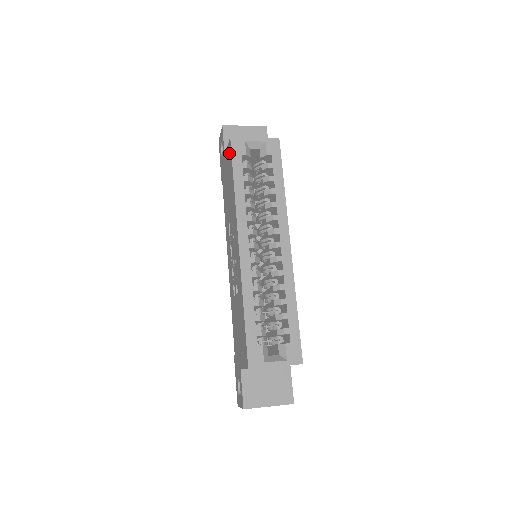
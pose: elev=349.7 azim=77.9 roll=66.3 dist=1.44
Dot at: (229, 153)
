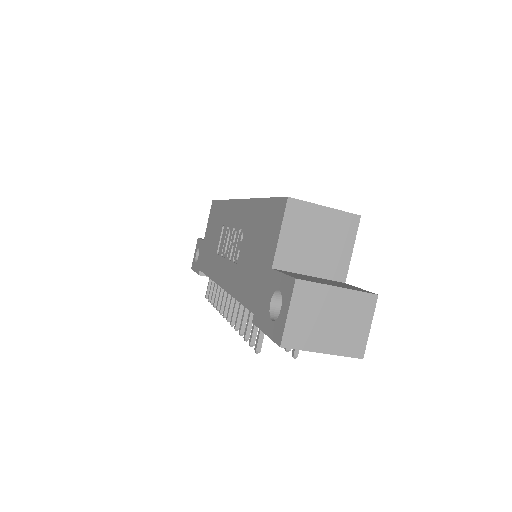
Dot at: (212, 211)
